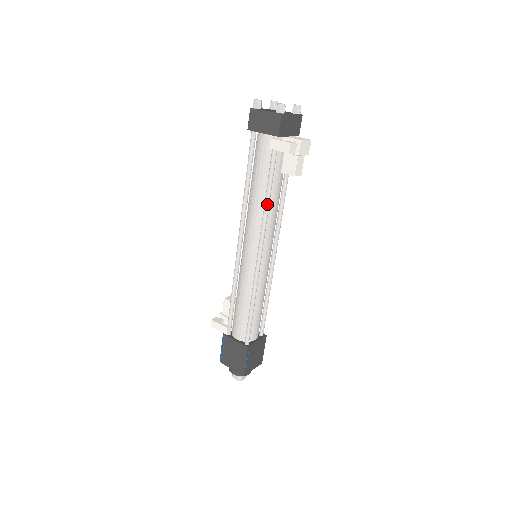
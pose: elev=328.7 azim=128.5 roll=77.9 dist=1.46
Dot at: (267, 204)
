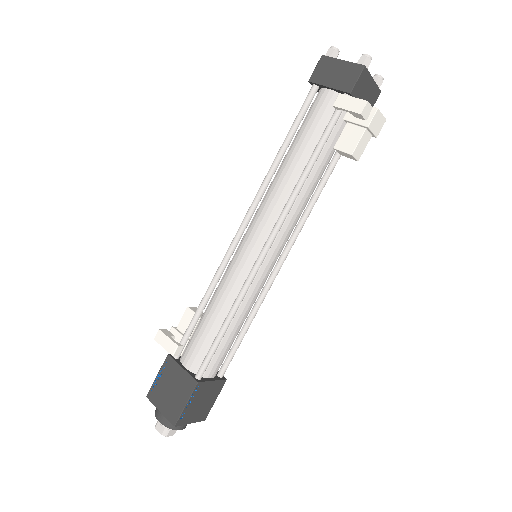
Dot at: (302, 181)
